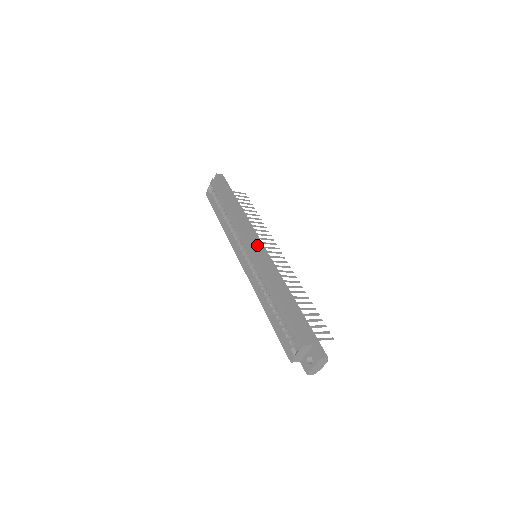
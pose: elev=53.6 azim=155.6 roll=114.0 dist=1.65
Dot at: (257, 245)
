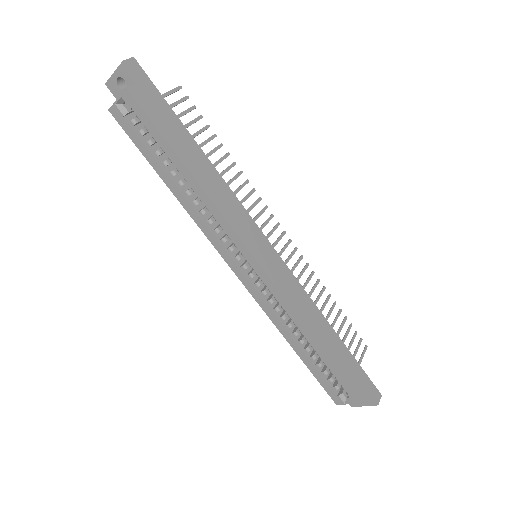
Dot at: (262, 247)
